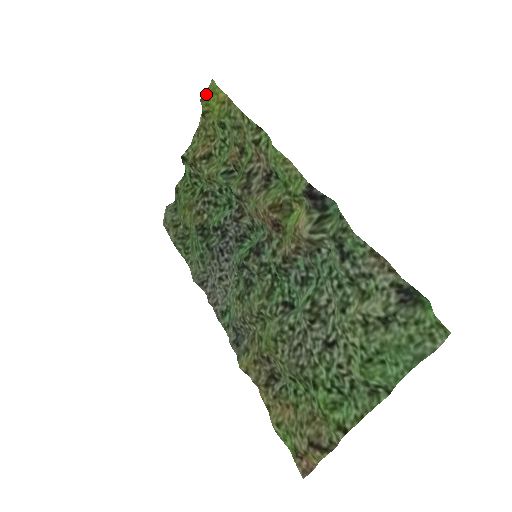
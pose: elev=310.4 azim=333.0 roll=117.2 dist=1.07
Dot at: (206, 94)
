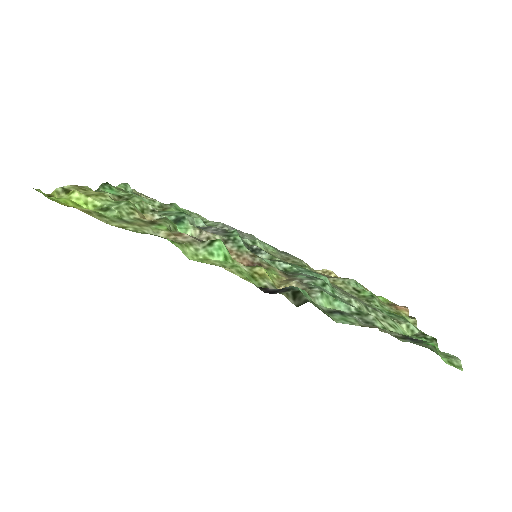
Dot at: occluded
